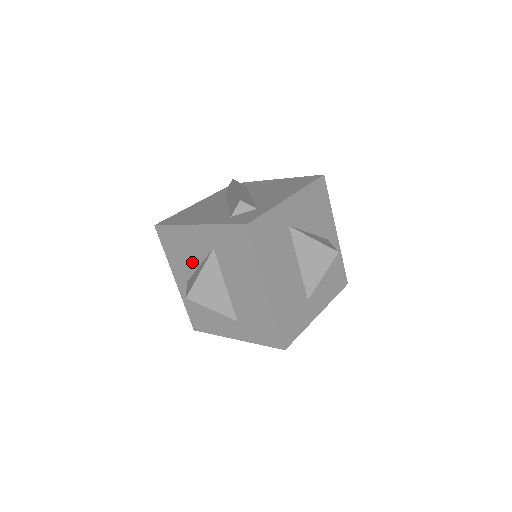
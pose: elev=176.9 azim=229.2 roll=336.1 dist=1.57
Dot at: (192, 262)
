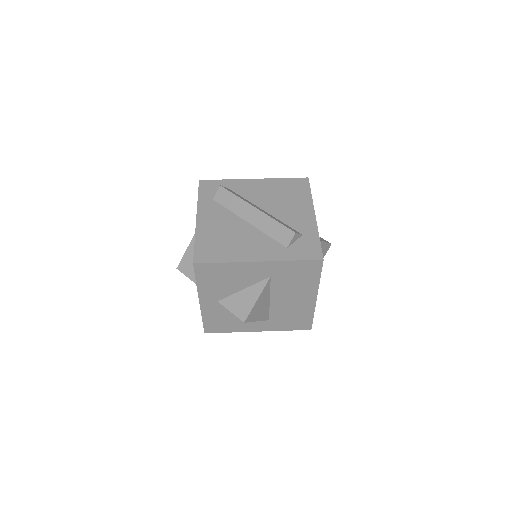
Dot at: (234, 287)
